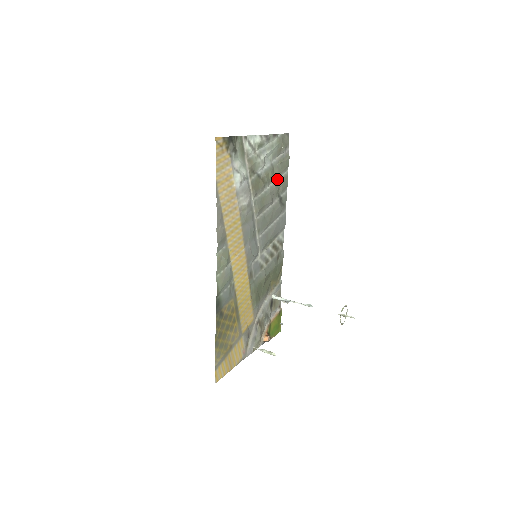
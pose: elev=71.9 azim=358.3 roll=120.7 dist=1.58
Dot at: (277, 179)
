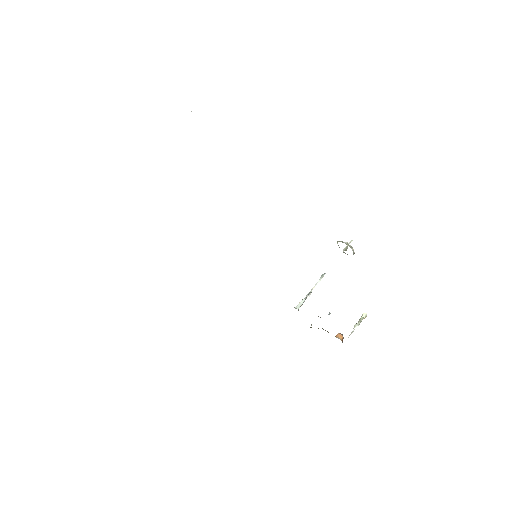
Dot at: occluded
